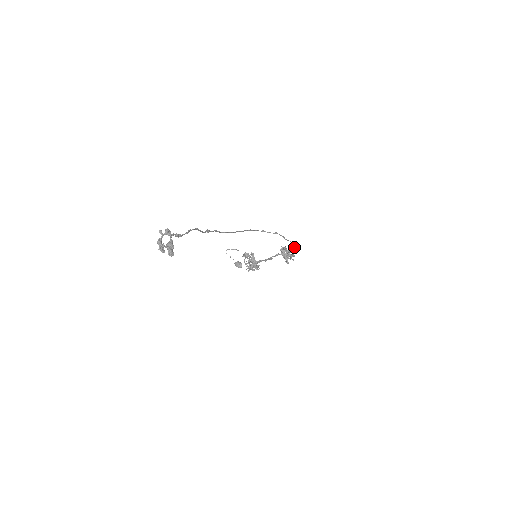
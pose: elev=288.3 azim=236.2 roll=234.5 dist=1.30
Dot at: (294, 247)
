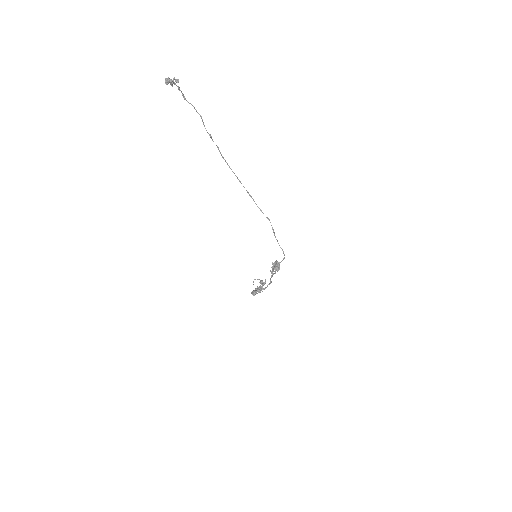
Dot at: (282, 260)
